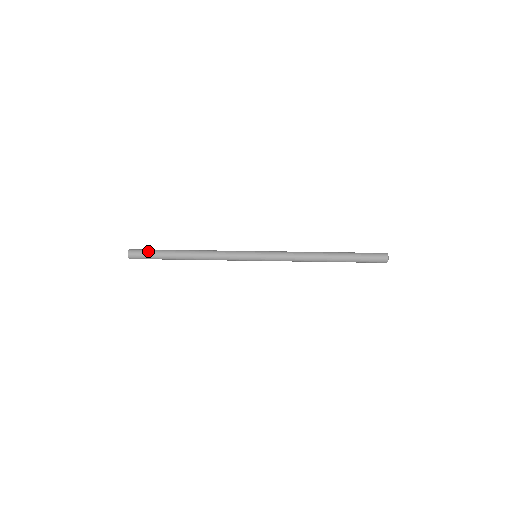
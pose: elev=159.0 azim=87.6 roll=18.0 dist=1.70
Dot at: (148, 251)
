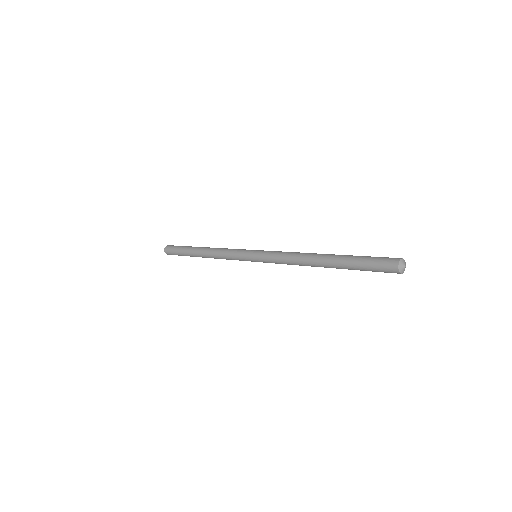
Dot at: (176, 247)
